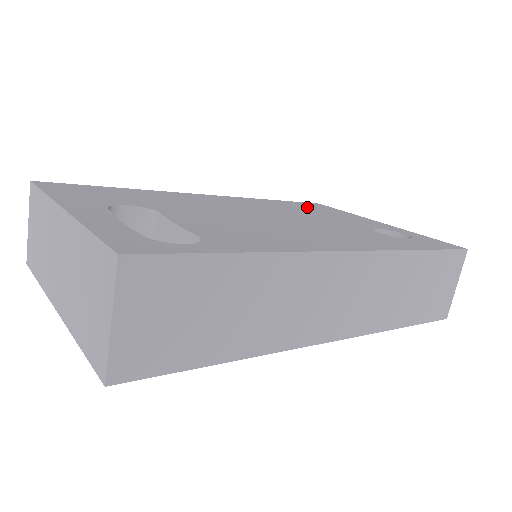
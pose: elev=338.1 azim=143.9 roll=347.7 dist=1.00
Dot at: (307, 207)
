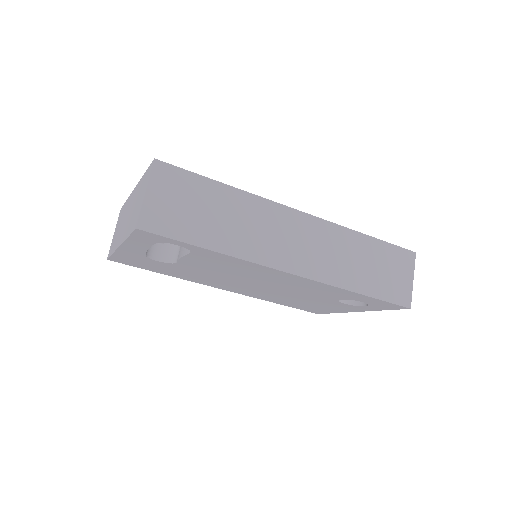
Dot at: occluded
